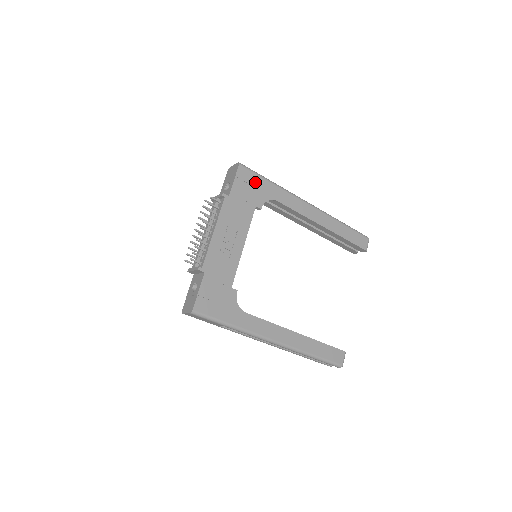
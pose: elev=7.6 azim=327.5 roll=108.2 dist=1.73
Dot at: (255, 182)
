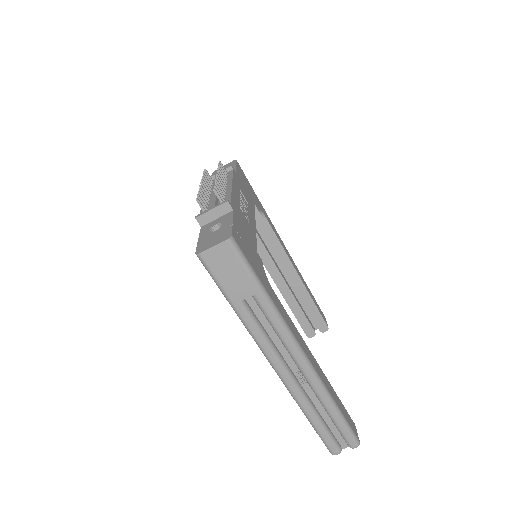
Dot at: (249, 186)
